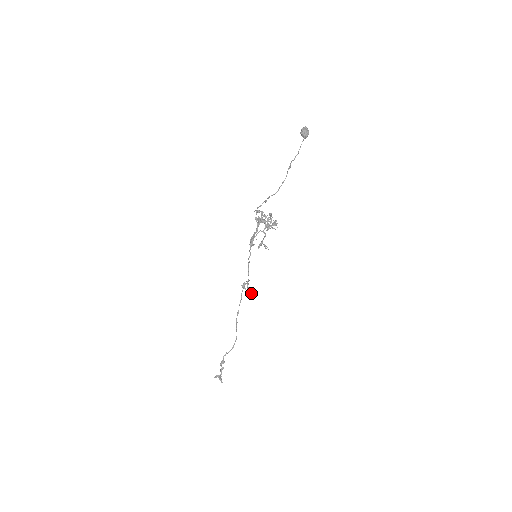
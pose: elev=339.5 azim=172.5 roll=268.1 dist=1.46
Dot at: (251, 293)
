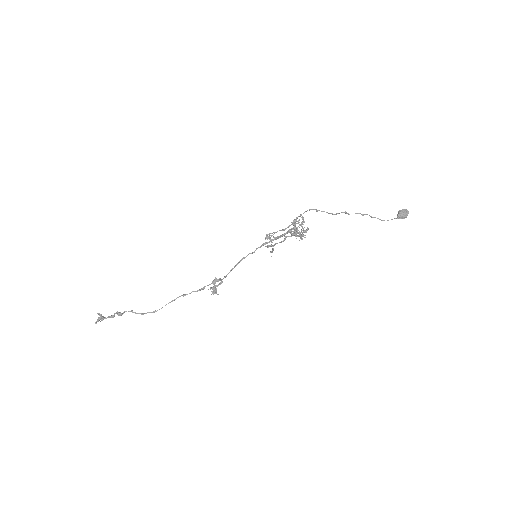
Dot at: (213, 291)
